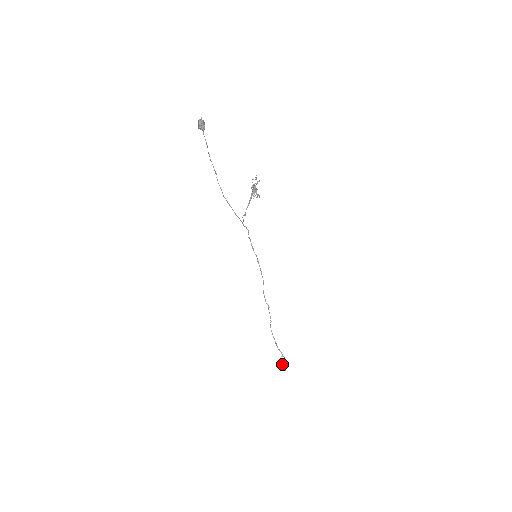
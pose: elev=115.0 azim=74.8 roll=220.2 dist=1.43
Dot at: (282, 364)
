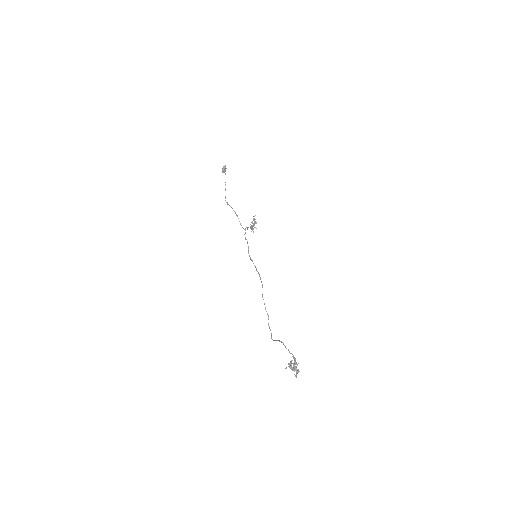
Dot at: (291, 366)
